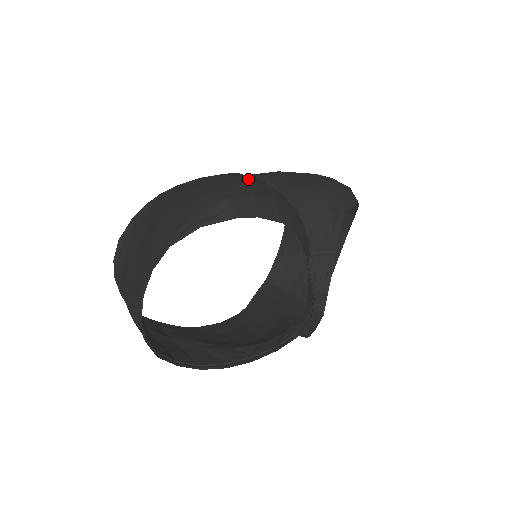
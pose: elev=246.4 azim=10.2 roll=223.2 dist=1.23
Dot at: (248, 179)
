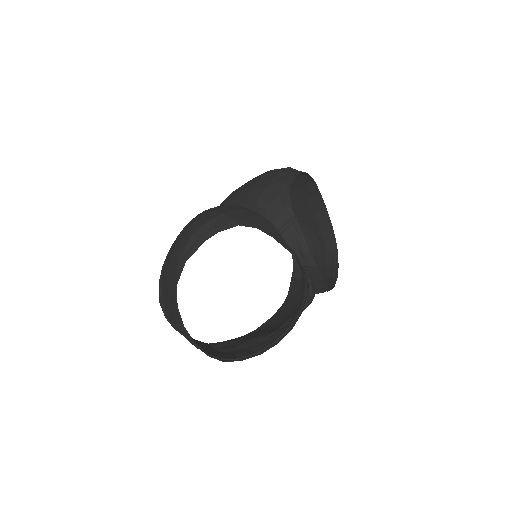
Dot at: occluded
